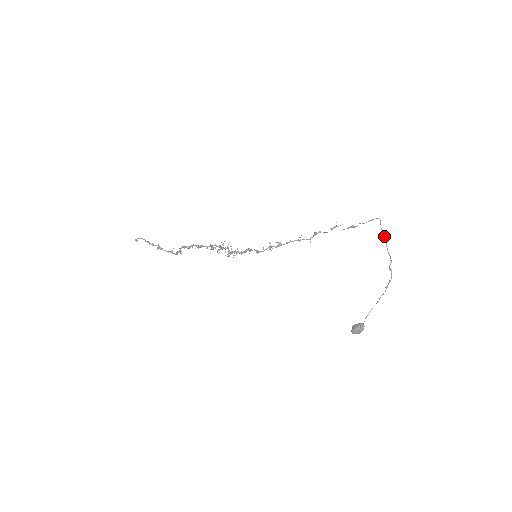
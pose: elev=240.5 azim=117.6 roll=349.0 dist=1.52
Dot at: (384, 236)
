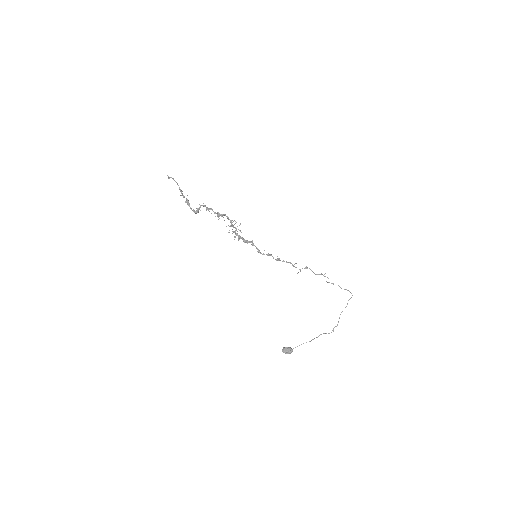
Dot at: occluded
